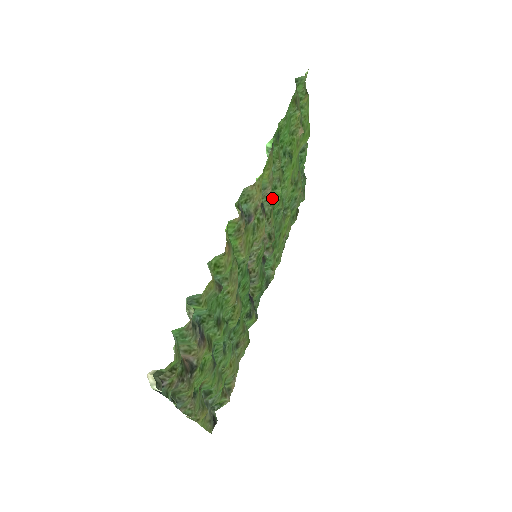
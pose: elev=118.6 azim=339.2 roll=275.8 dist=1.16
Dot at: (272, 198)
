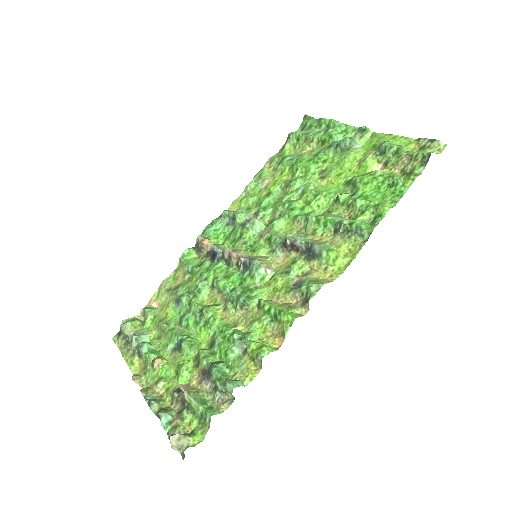
Dot at: (307, 214)
